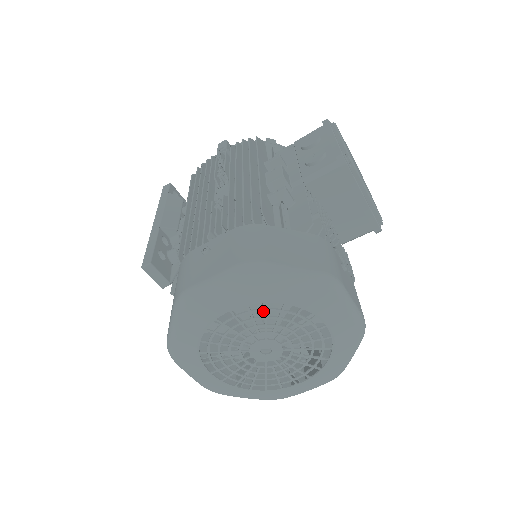
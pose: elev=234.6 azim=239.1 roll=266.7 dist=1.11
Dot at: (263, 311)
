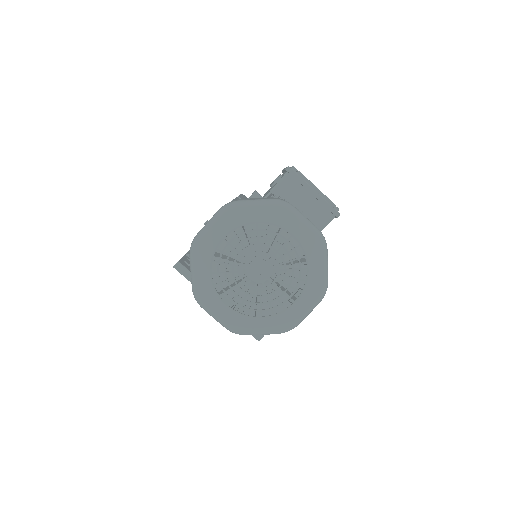
Dot at: occluded
